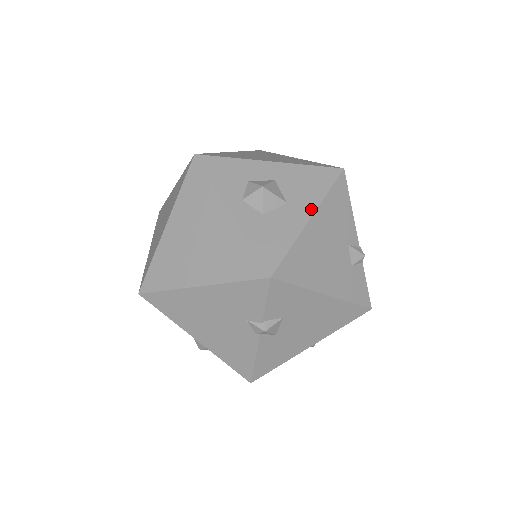
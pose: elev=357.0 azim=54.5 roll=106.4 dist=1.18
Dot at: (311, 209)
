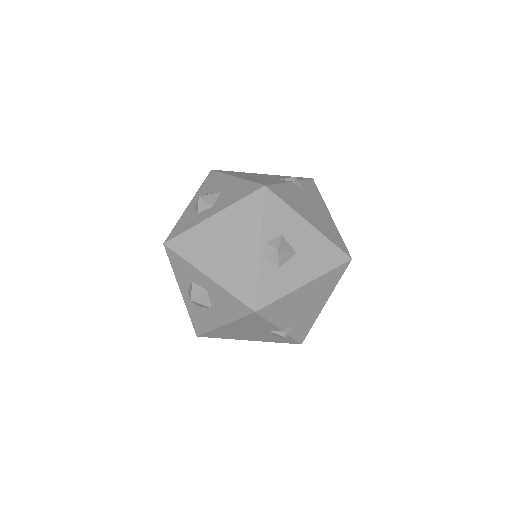
Dot at: (225, 321)
